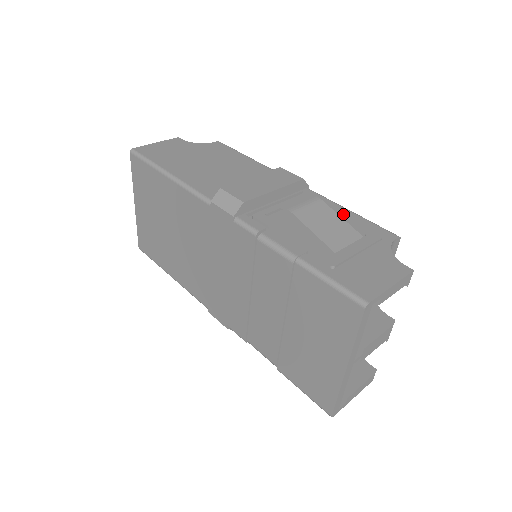
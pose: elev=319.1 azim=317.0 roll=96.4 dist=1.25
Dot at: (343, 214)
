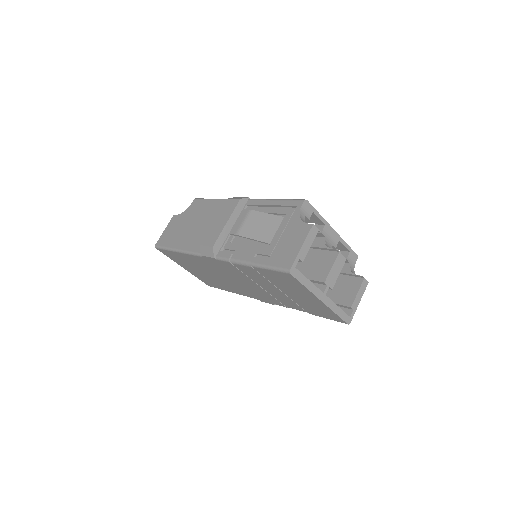
Dot at: (271, 206)
